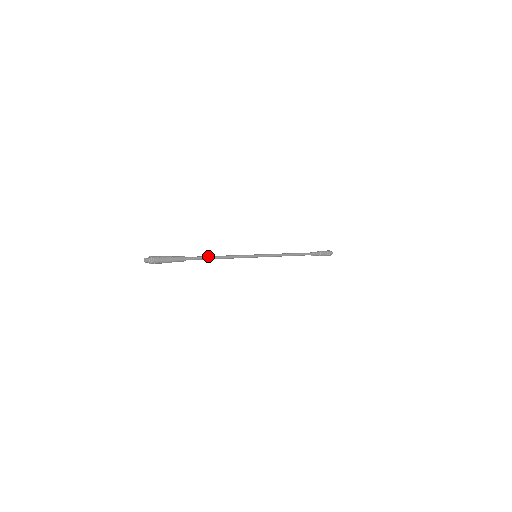
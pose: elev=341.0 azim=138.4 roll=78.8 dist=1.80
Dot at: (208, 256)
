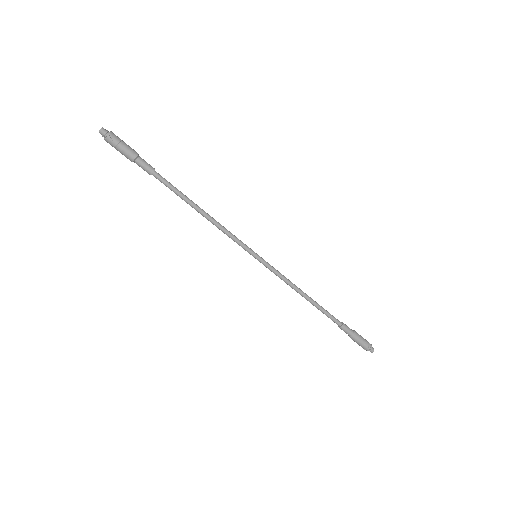
Dot at: occluded
